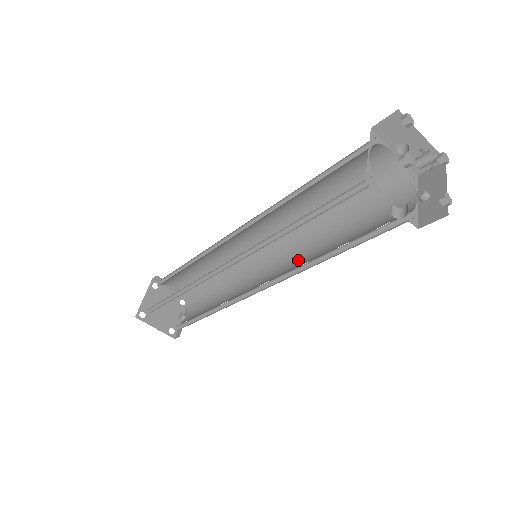
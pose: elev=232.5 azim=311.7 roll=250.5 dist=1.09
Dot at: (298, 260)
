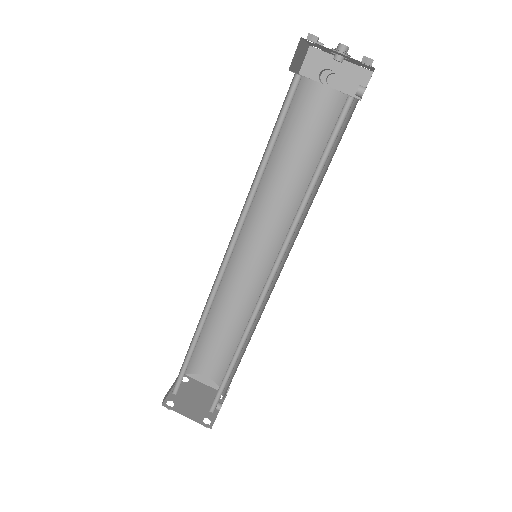
Dot at: (295, 239)
